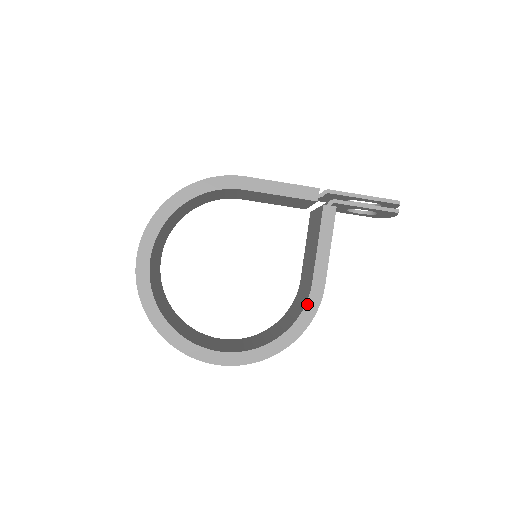
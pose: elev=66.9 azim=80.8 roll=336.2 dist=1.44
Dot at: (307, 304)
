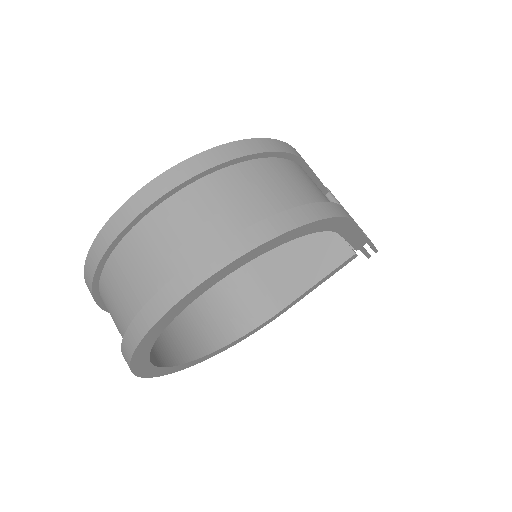
Dot at: (265, 322)
